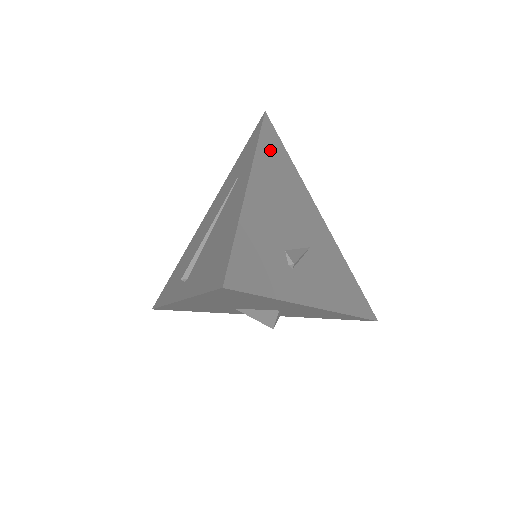
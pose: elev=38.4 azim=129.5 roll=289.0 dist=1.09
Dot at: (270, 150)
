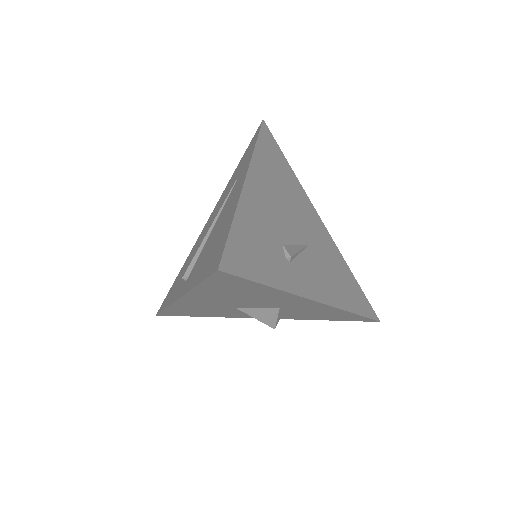
Dot at: (268, 154)
